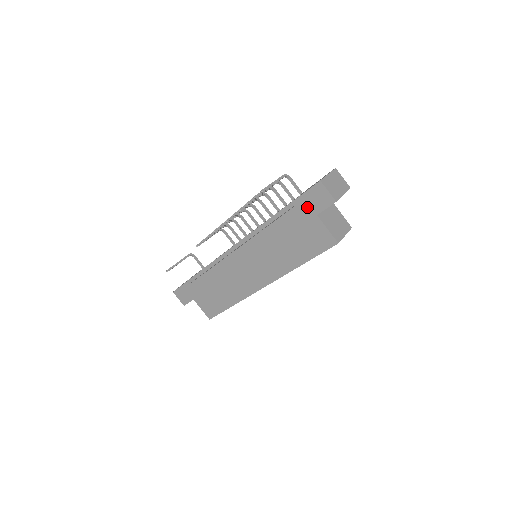
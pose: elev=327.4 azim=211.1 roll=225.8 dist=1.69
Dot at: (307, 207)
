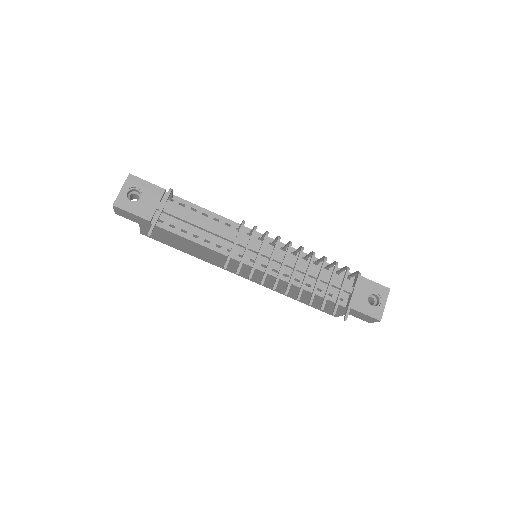
Dot at: (350, 312)
